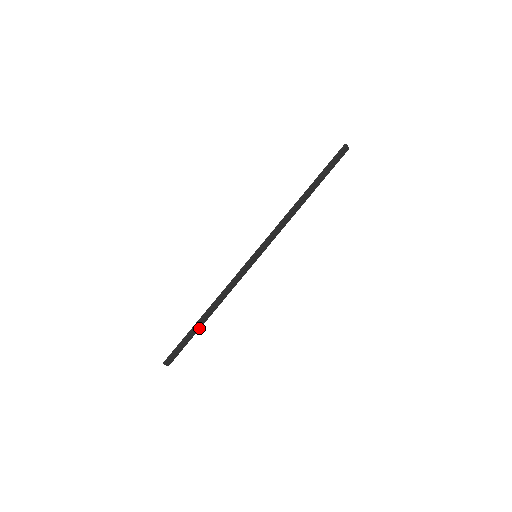
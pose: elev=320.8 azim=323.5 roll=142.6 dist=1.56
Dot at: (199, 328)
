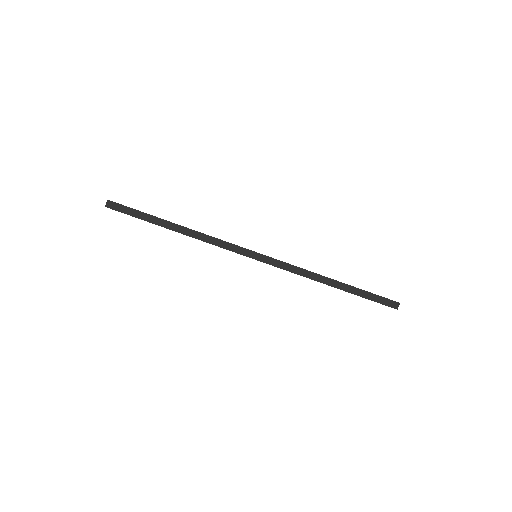
Dot at: (159, 224)
